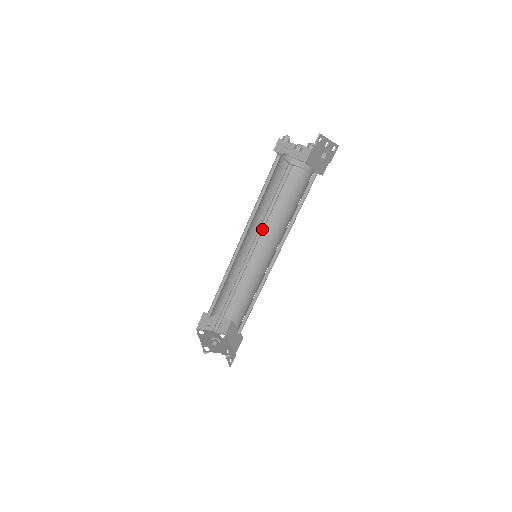
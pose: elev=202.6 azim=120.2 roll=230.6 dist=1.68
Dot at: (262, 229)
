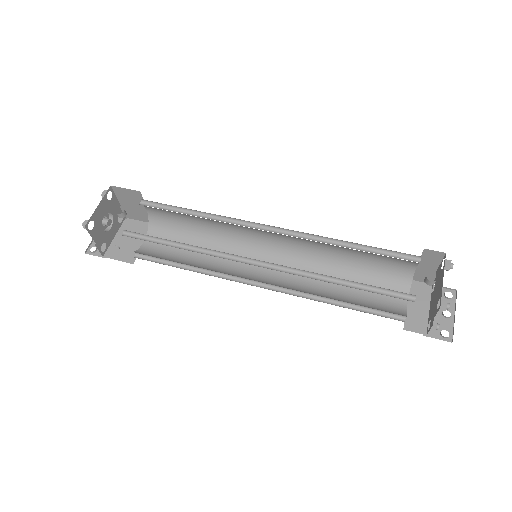
Dot at: (302, 273)
